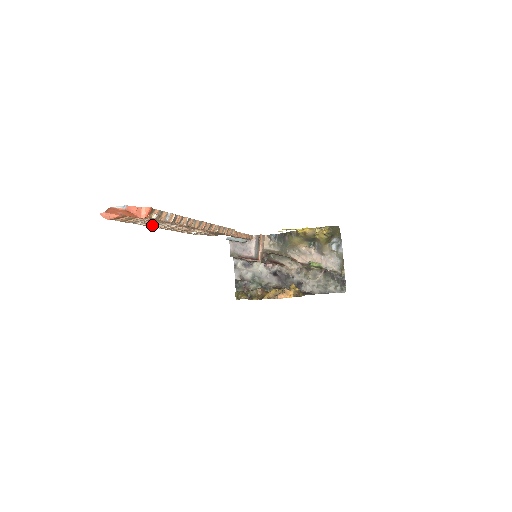
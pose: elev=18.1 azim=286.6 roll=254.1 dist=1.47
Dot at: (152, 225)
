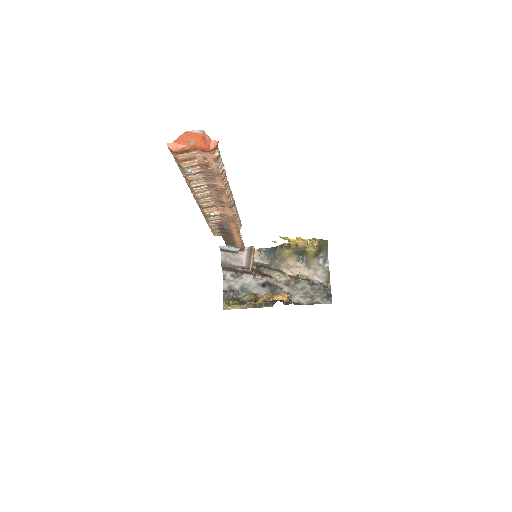
Dot at: (193, 182)
